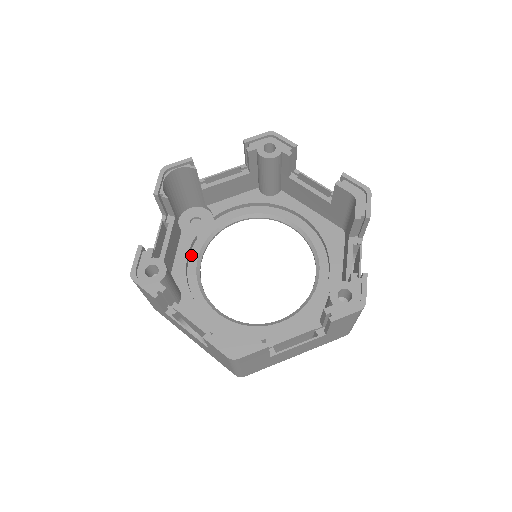
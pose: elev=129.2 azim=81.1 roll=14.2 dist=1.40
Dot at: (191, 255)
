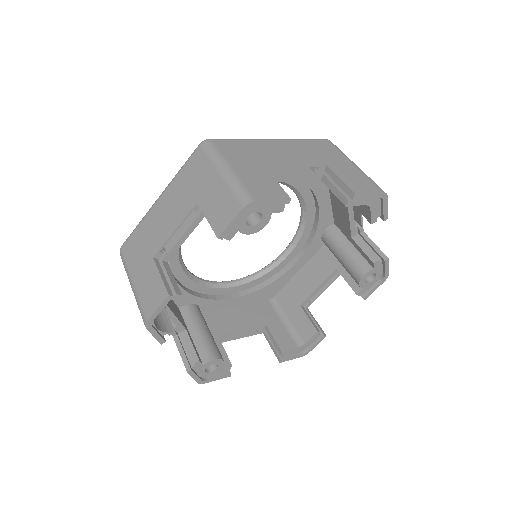
Dot at: (175, 274)
